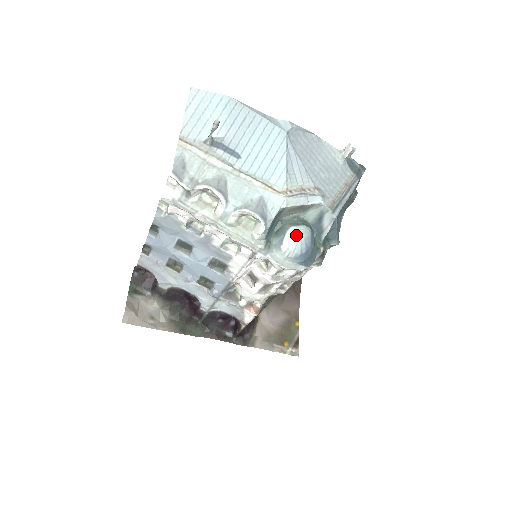
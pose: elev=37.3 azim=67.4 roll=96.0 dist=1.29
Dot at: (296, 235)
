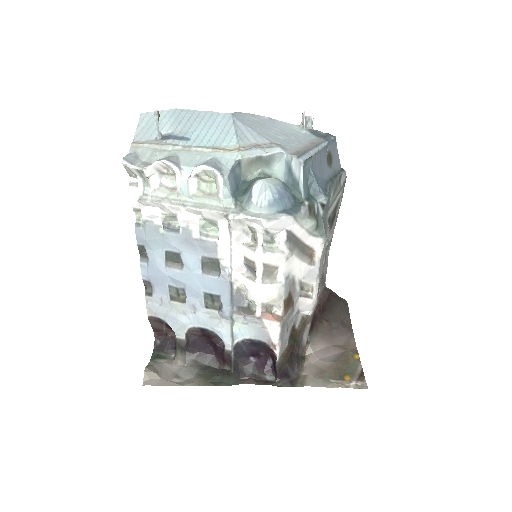
Dot at: (263, 184)
